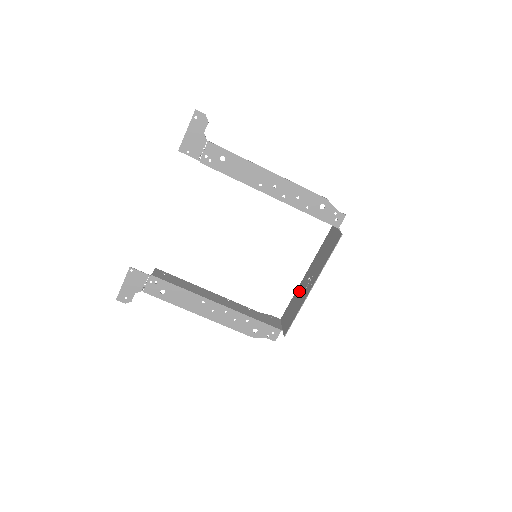
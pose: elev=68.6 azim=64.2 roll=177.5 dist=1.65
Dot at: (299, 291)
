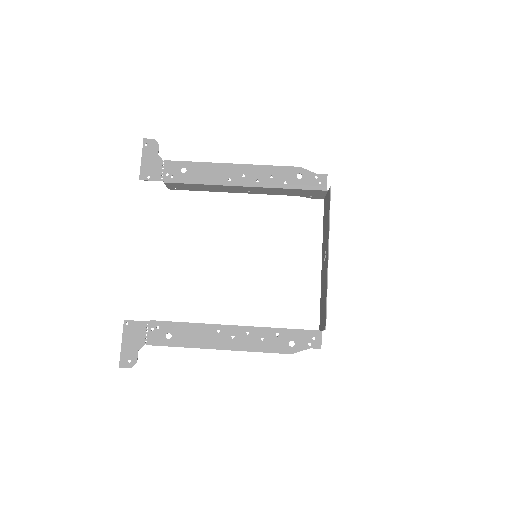
Dot at: (322, 282)
